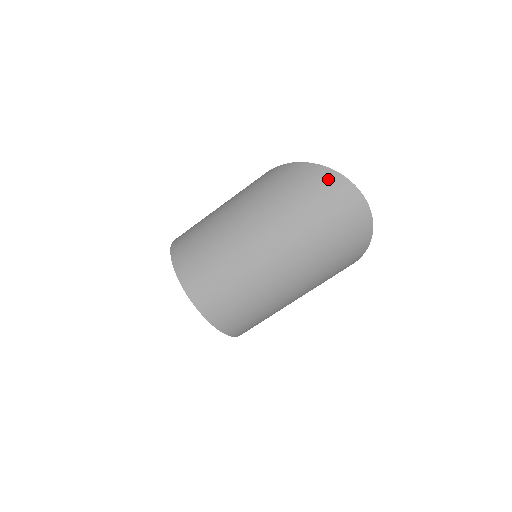
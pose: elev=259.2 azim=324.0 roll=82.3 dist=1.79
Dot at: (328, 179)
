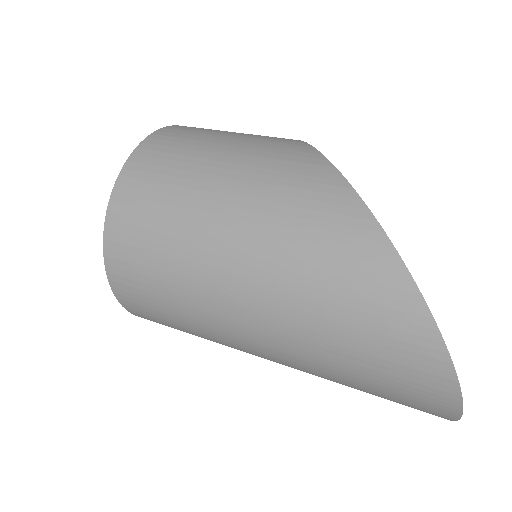
Dot at: (430, 370)
